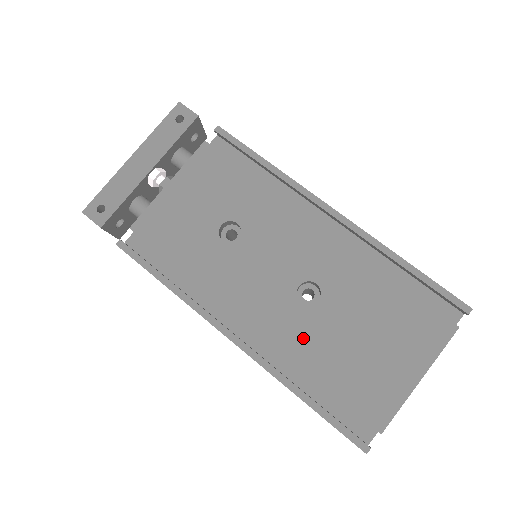
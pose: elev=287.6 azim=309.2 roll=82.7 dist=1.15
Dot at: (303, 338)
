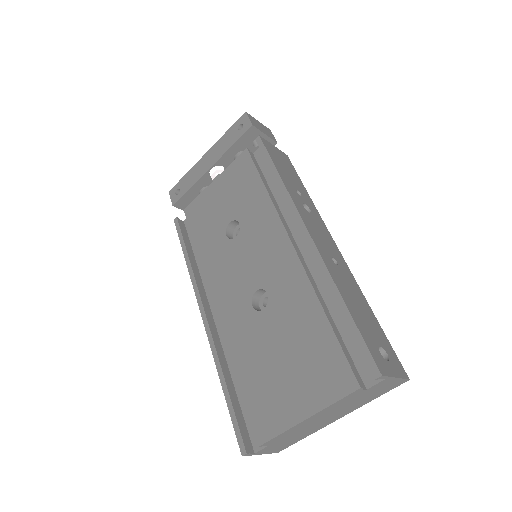
Dot at: (241, 336)
